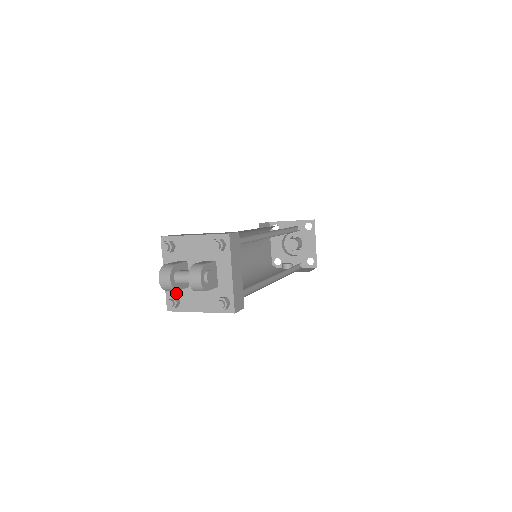
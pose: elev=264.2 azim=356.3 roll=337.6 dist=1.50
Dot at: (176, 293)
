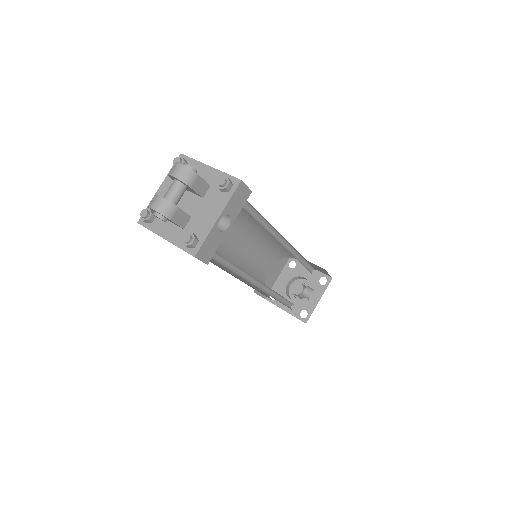
Dot at: occluded
